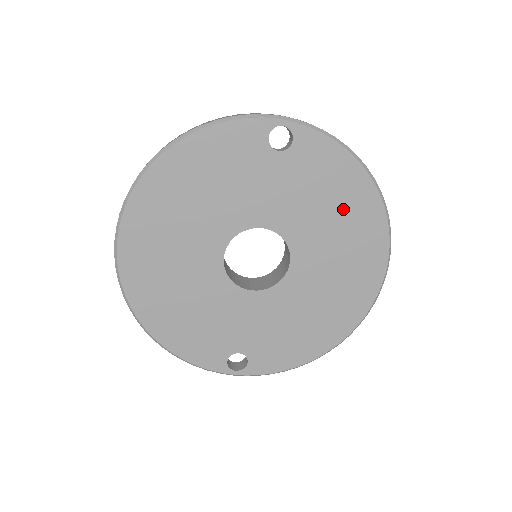
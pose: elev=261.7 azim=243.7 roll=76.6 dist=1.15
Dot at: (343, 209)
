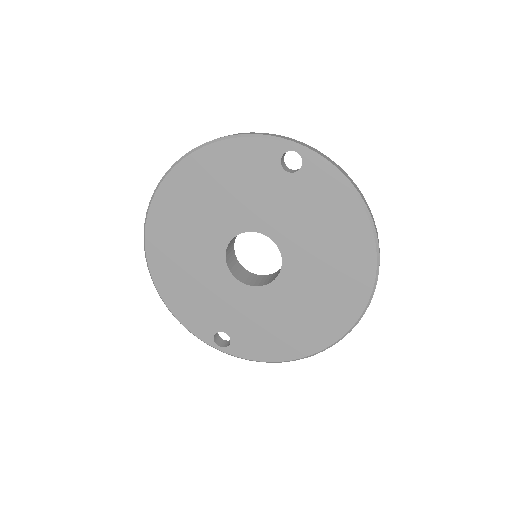
Dot at: (336, 237)
